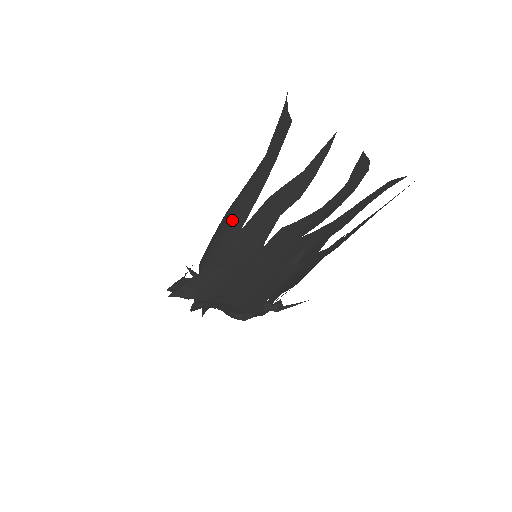
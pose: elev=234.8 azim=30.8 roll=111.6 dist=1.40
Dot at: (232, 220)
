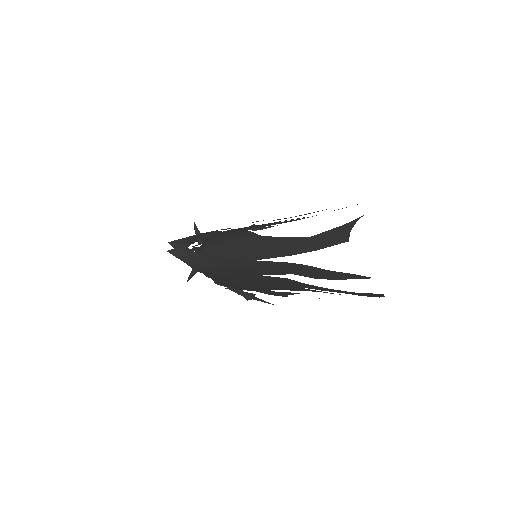
Dot at: (252, 248)
